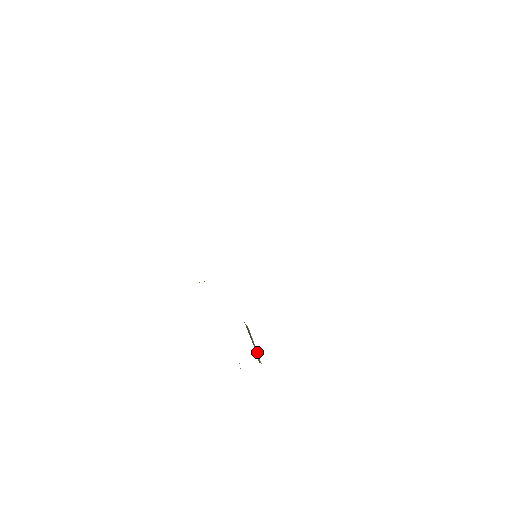
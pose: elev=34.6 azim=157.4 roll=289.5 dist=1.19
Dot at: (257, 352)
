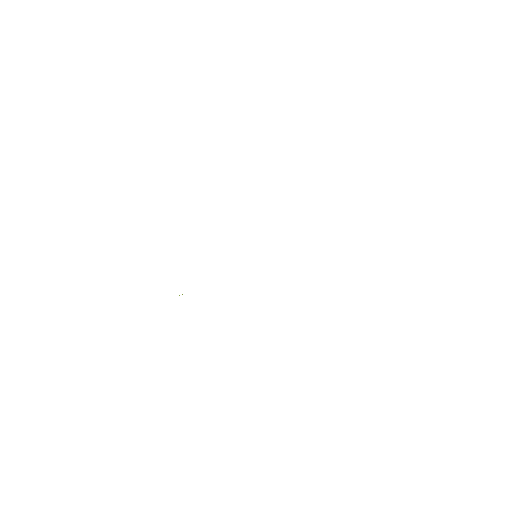
Dot at: occluded
